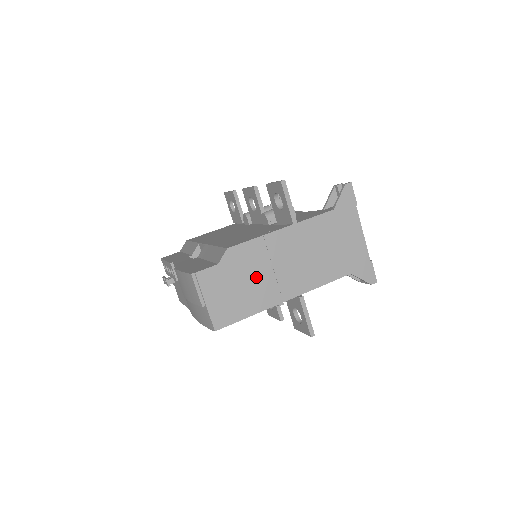
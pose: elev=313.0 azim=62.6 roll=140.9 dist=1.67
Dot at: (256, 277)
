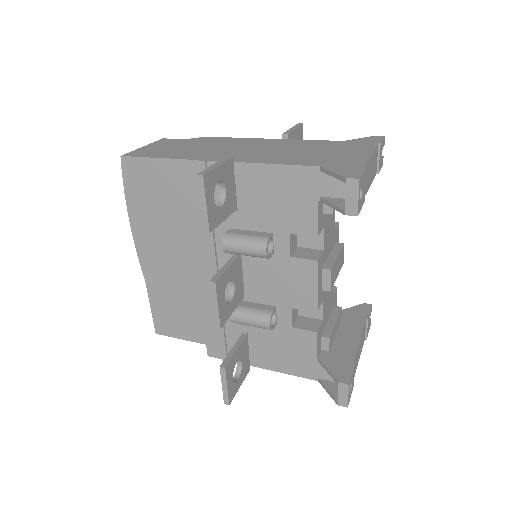
Dot at: (205, 148)
